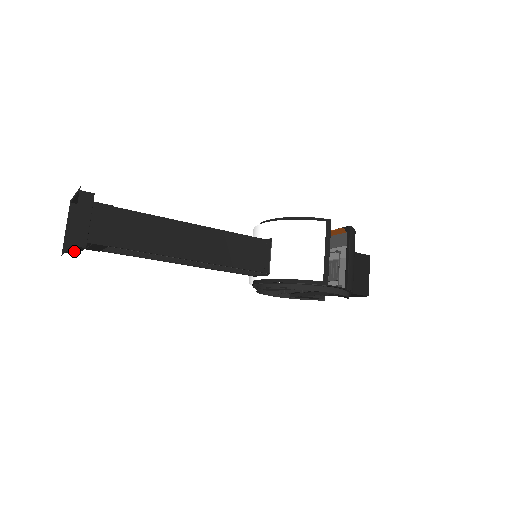
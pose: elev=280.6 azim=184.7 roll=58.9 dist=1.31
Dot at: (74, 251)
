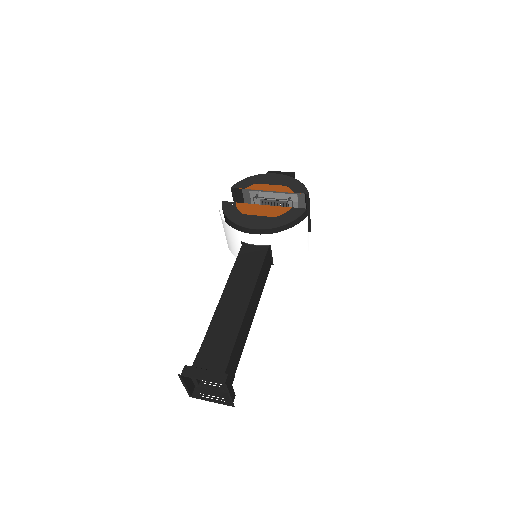
Dot at: (209, 394)
